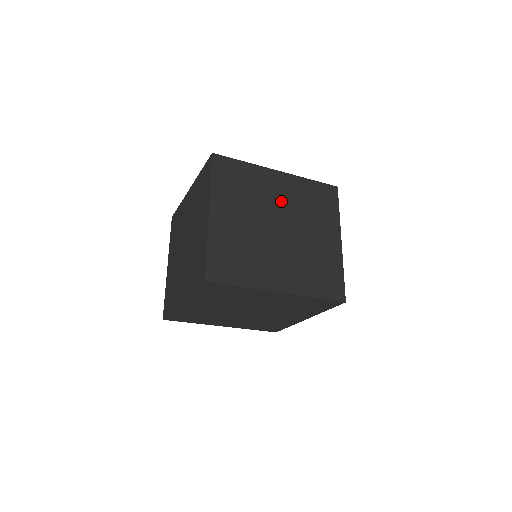
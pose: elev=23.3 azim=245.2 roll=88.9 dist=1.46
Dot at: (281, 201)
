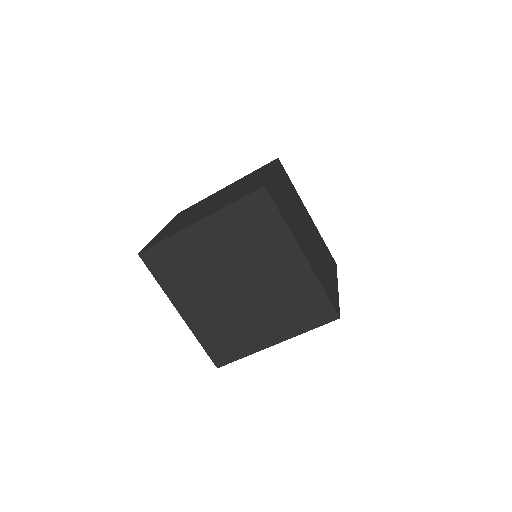
Dot at: occluded
